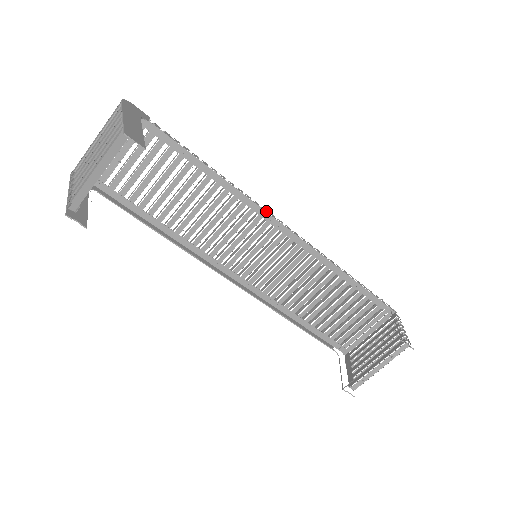
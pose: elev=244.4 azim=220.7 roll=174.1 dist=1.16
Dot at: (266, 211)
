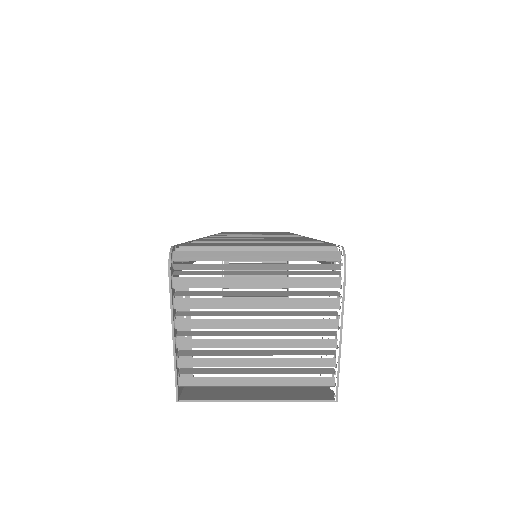
Dot at: occluded
